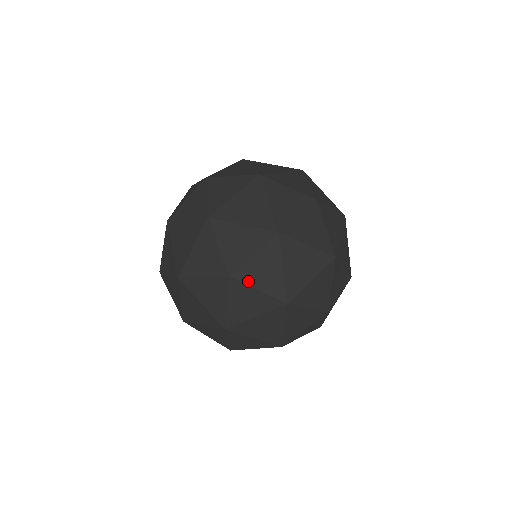
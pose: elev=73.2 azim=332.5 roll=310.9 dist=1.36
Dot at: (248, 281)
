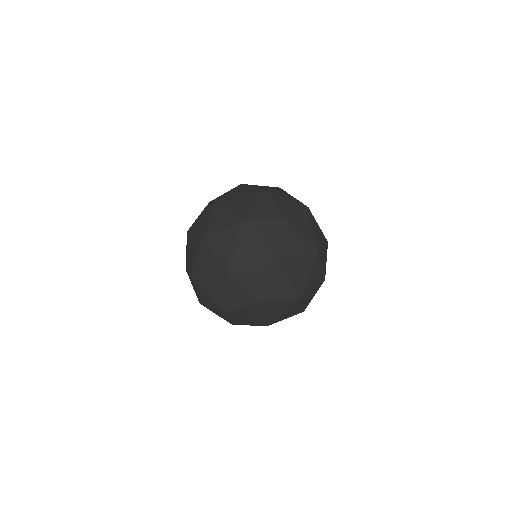
Dot at: (265, 309)
